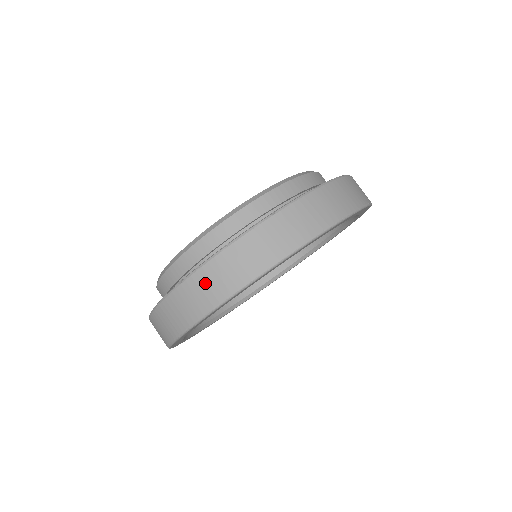
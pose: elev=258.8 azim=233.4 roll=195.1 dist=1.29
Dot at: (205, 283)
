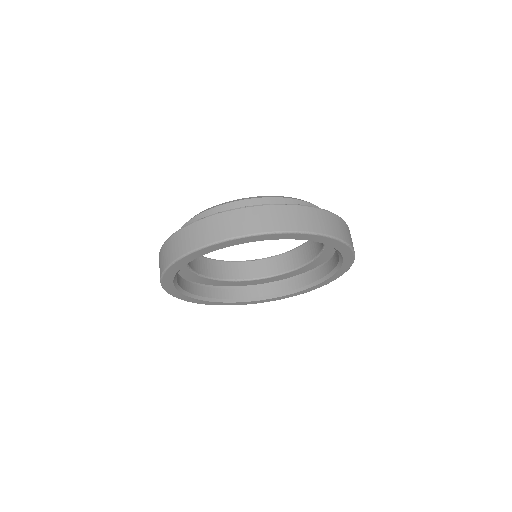
Dot at: (218, 224)
